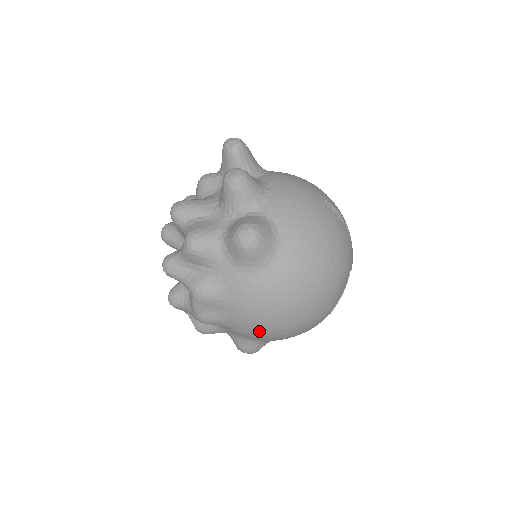
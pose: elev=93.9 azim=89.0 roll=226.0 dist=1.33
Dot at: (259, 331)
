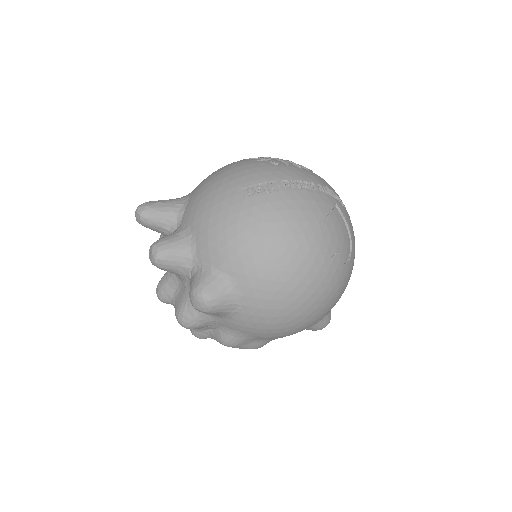
Dot at: (298, 331)
